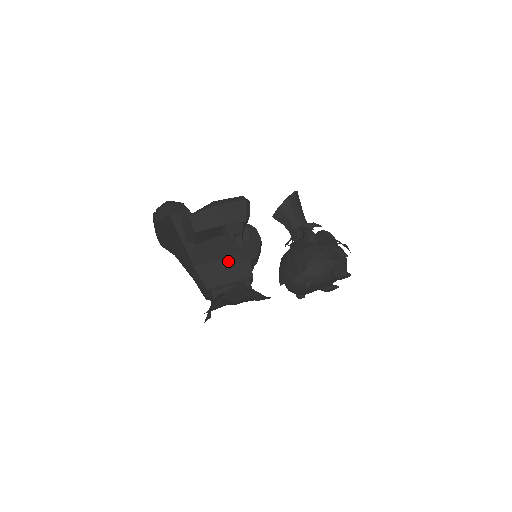
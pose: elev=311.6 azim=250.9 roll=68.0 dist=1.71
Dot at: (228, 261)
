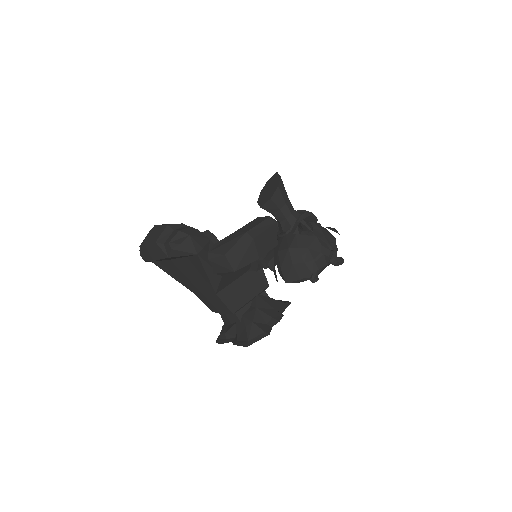
Dot at: (245, 277)
